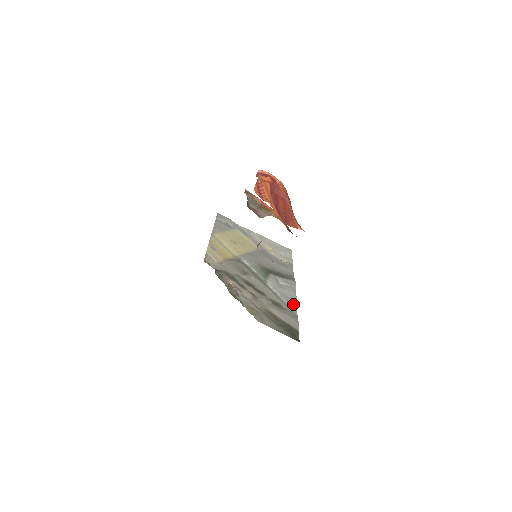
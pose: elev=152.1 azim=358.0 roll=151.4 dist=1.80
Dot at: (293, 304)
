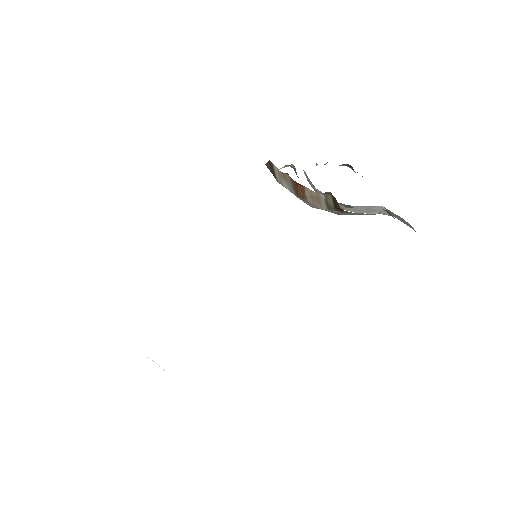
Dot at: occluded
